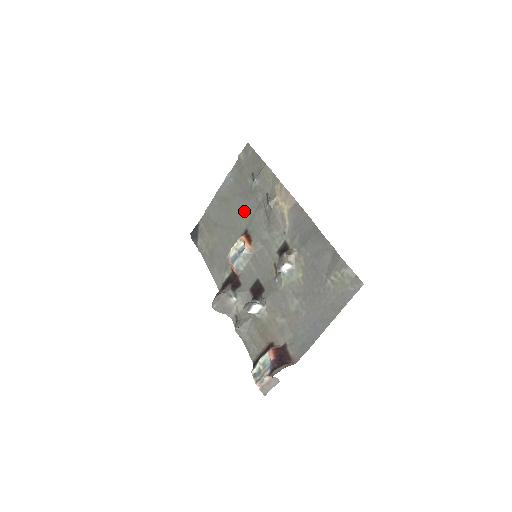
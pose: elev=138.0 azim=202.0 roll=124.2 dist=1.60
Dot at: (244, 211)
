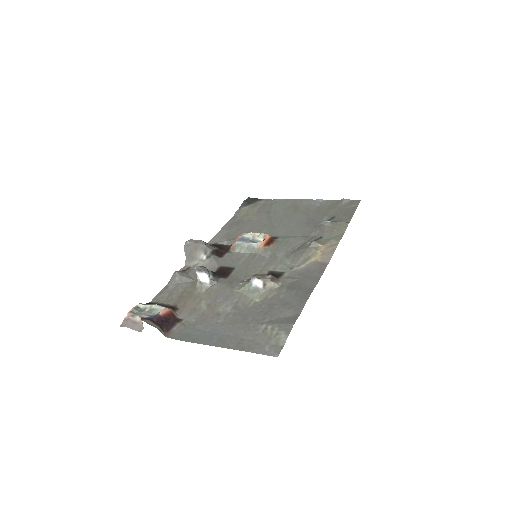
Dot at: (294, 227)
